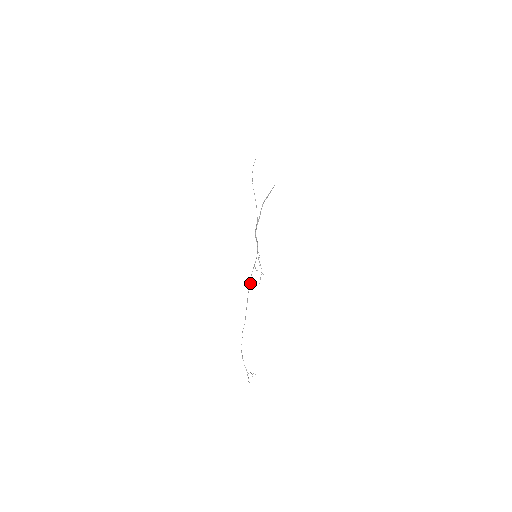
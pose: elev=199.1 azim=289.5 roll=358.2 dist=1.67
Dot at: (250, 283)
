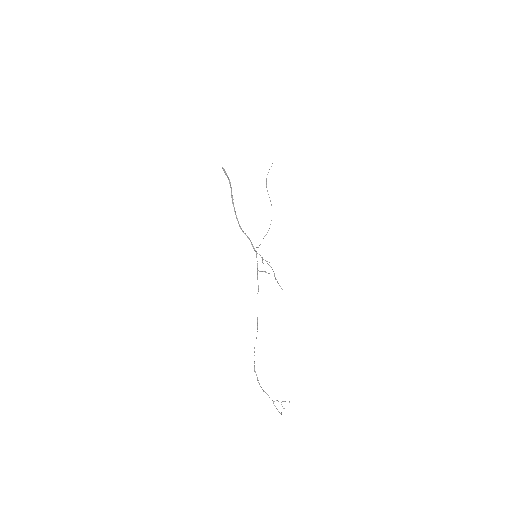
Dot at: (258, 289)
